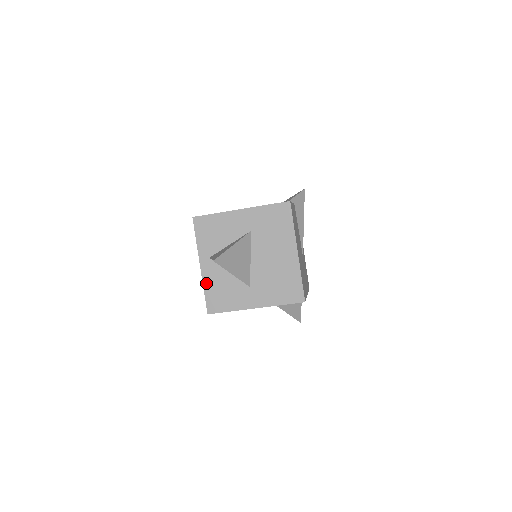
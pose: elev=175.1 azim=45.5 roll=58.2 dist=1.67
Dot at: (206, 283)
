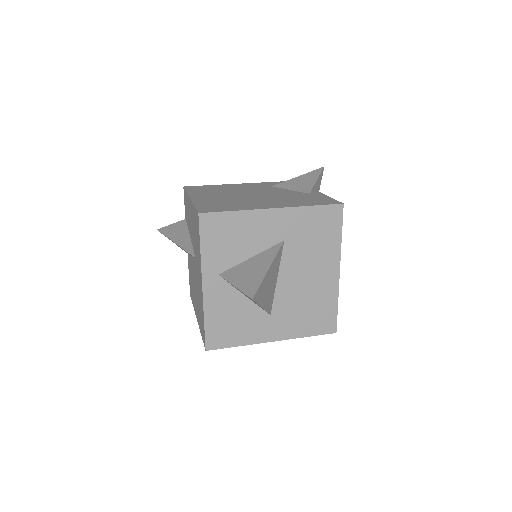
Dot at: (209, 310)
